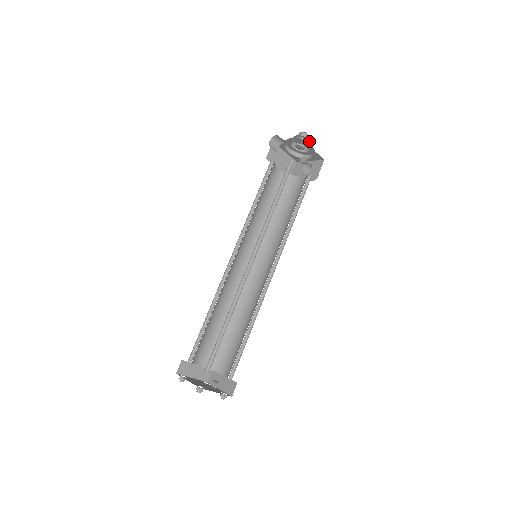
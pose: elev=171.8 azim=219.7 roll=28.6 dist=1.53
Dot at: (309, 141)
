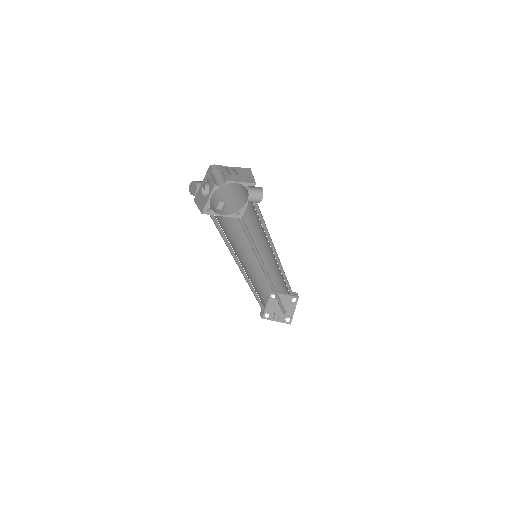
Dot at: (217, 182)
